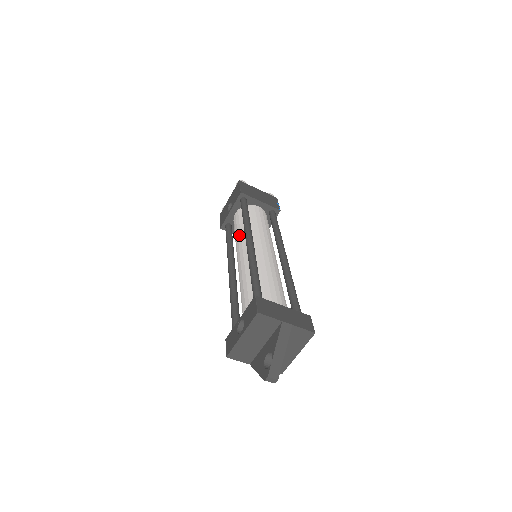
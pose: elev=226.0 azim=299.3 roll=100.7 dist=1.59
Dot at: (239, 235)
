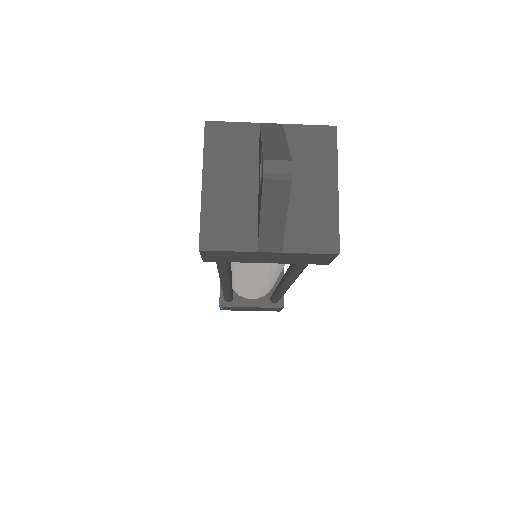
Dot at: occluded
